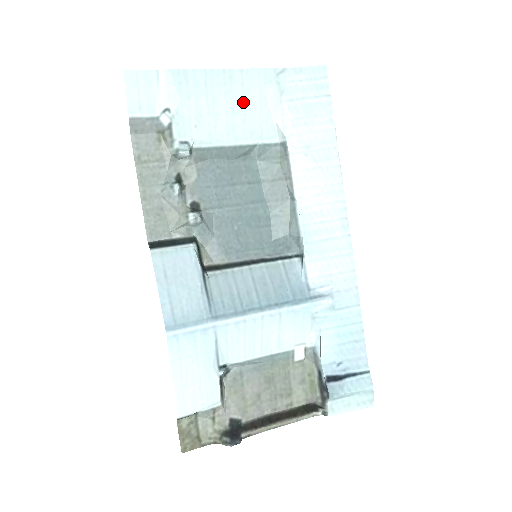
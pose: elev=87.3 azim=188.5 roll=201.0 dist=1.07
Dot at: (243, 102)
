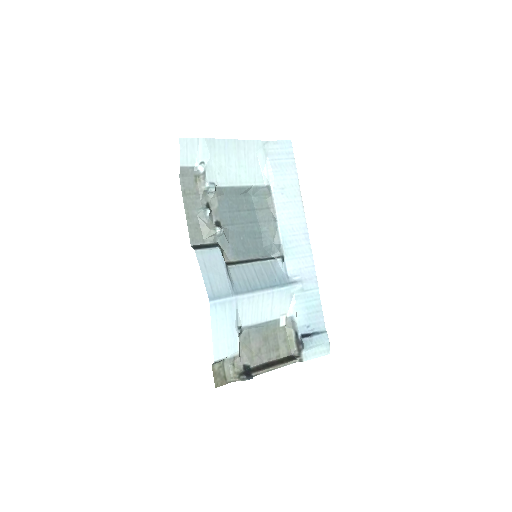
Dot at: (245, 160)
